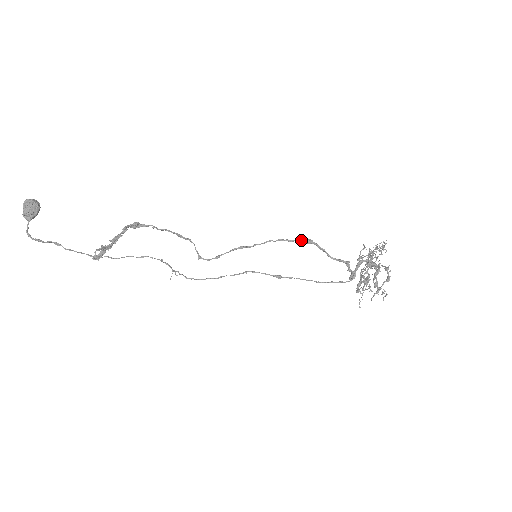
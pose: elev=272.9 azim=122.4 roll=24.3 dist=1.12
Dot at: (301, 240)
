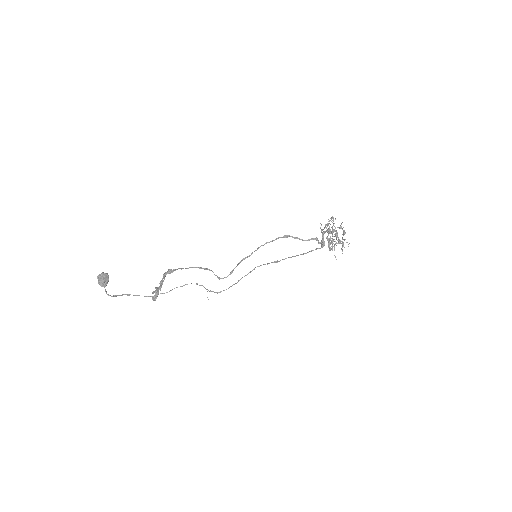
Dot at: (280, 237)
